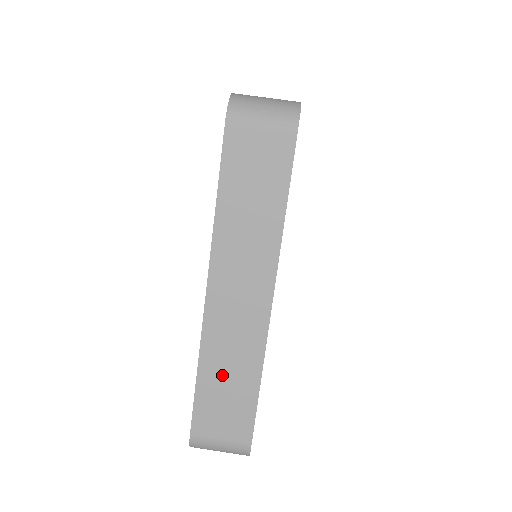
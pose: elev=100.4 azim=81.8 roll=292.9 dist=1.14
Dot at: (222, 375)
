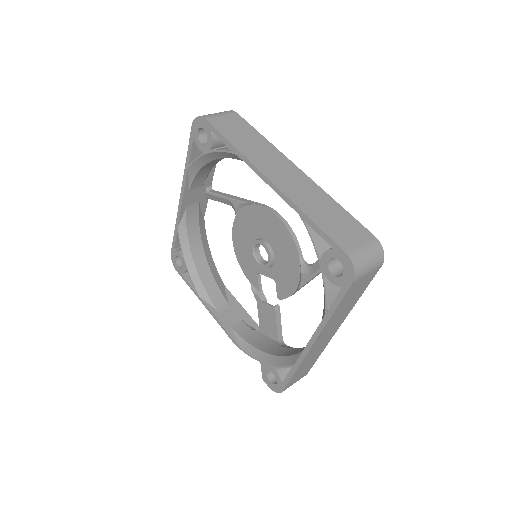
Dot at: (320, 211)
